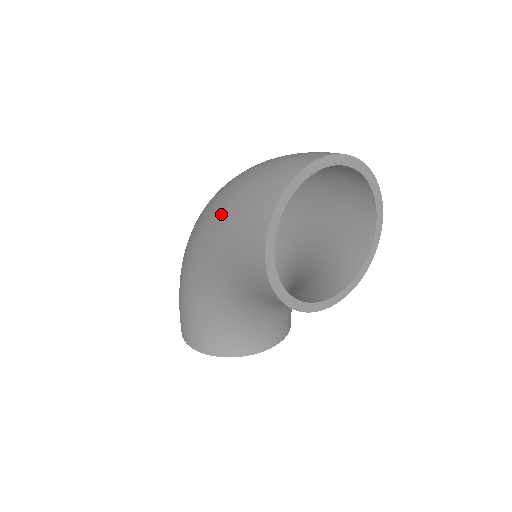
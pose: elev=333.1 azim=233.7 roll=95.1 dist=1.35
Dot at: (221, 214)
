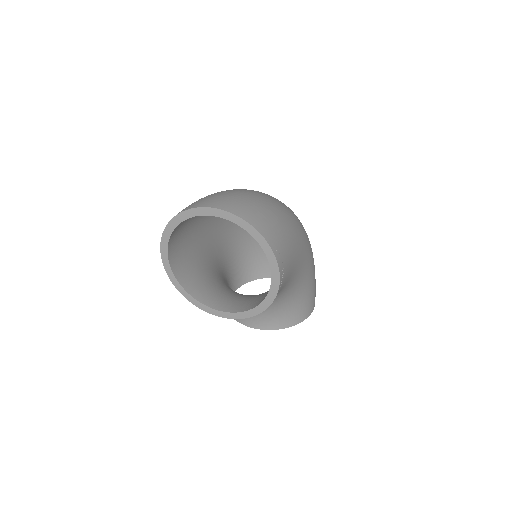
Dot at: occluded
